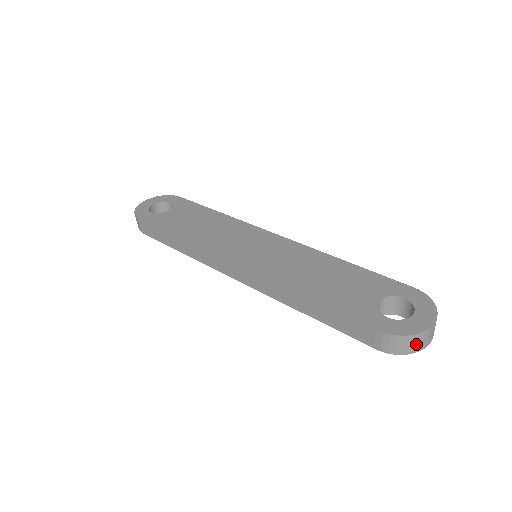
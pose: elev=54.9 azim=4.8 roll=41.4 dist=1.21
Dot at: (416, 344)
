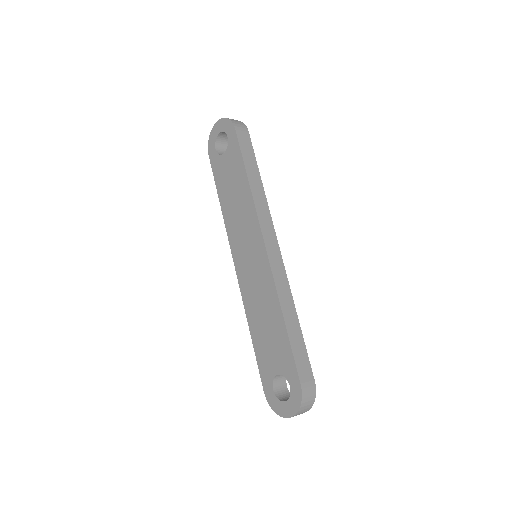
Dot at: occluded
